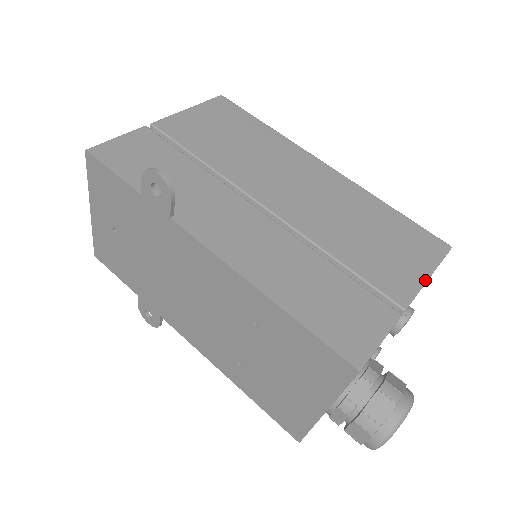
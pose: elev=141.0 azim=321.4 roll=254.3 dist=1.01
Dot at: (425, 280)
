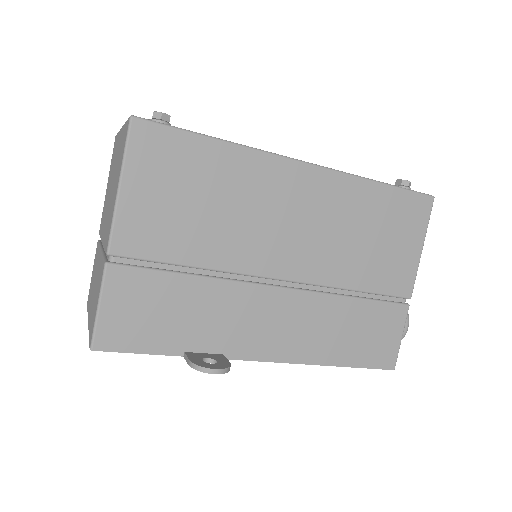
Dot at: (420, 257)
